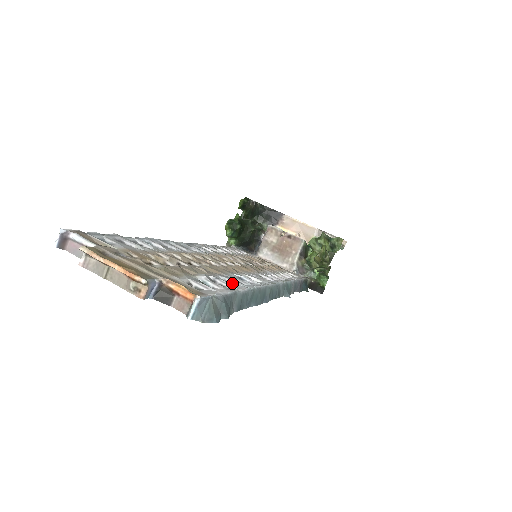
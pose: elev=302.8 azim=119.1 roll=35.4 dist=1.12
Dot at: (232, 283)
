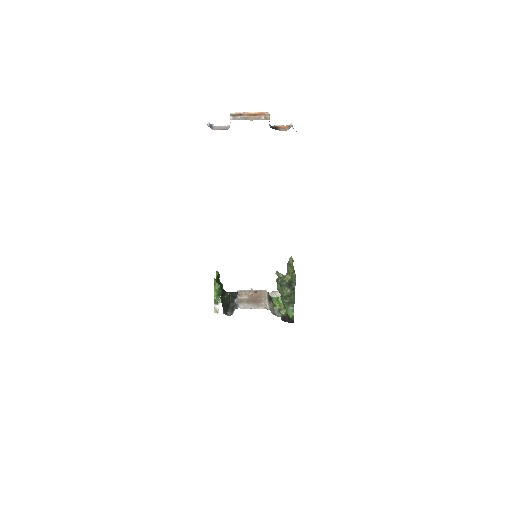
Dot at: occluded
